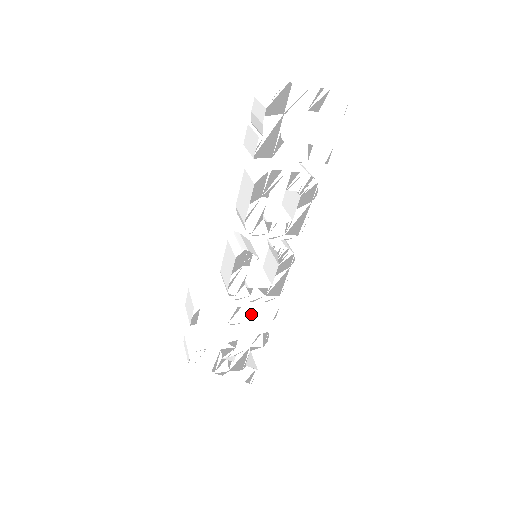
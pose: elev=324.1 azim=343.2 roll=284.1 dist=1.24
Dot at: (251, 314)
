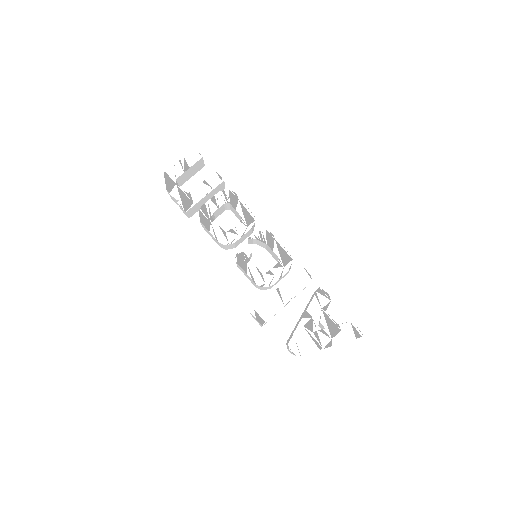
Dot at: (291, 286)
